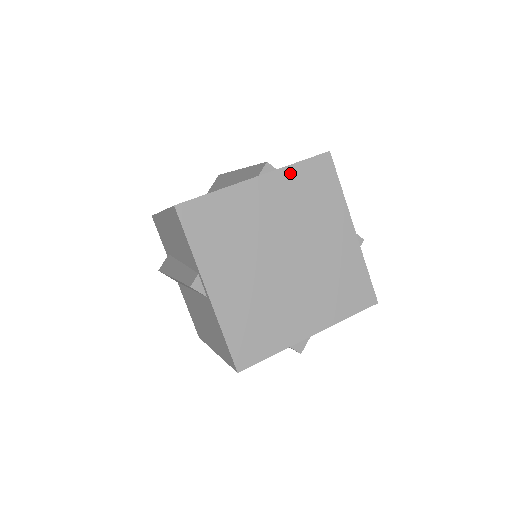
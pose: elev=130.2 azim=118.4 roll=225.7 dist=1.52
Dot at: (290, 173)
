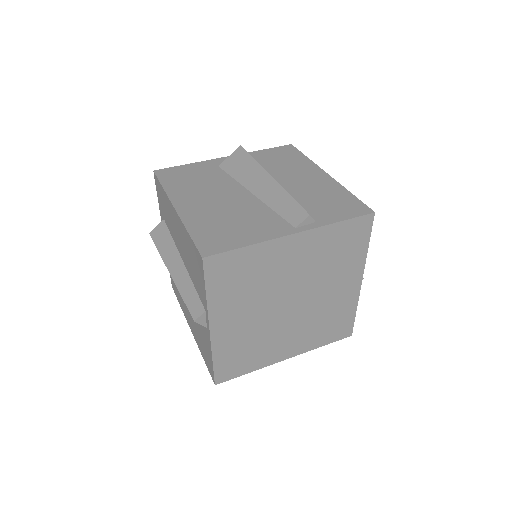
Dot at: (328, 231)
